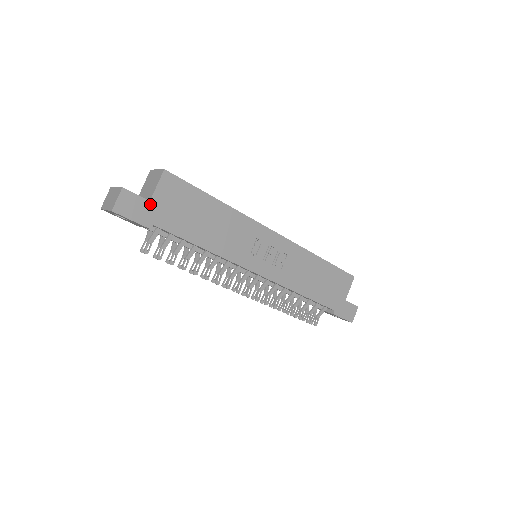
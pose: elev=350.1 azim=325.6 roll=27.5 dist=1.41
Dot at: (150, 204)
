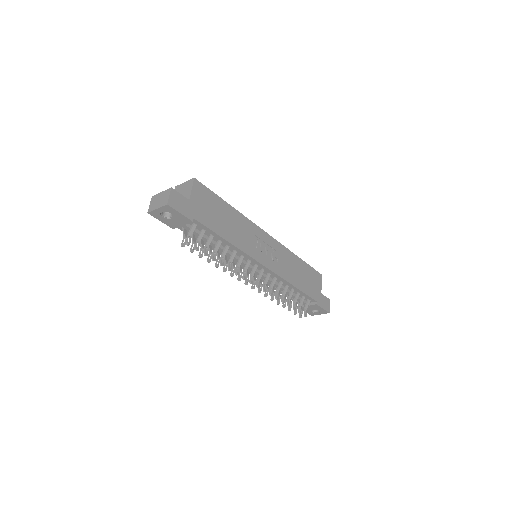
Dot at: (190, 202)
